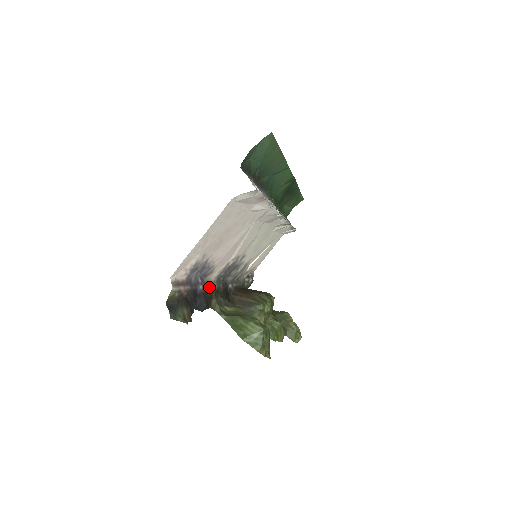
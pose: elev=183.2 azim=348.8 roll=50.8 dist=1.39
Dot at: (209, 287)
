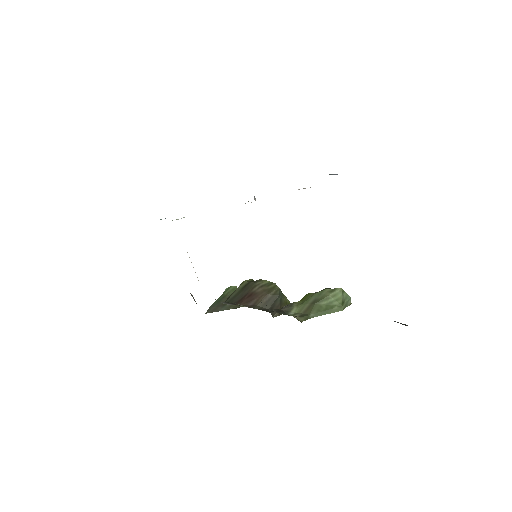
Dot at: occluded
